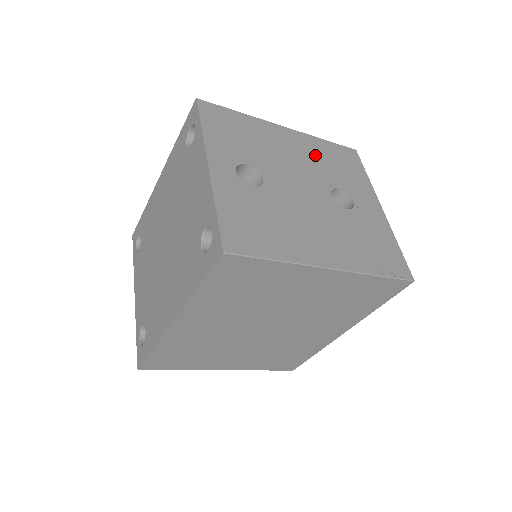
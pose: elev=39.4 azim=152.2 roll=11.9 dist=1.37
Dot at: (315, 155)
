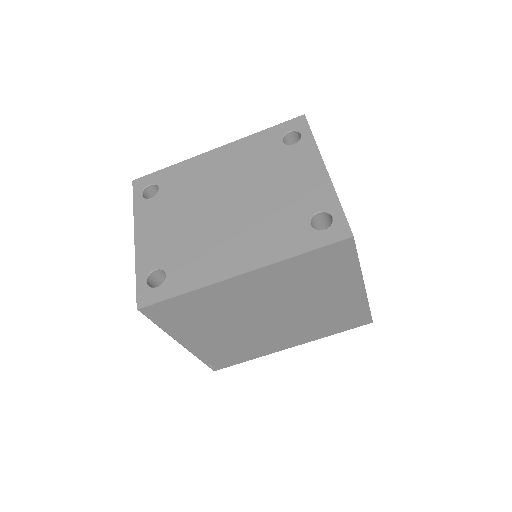
Dot at: occluded
